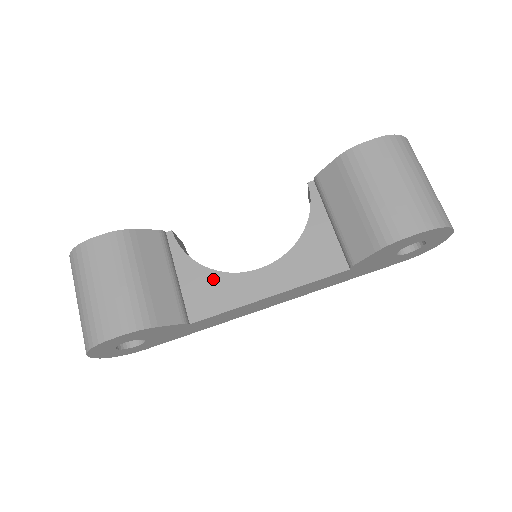
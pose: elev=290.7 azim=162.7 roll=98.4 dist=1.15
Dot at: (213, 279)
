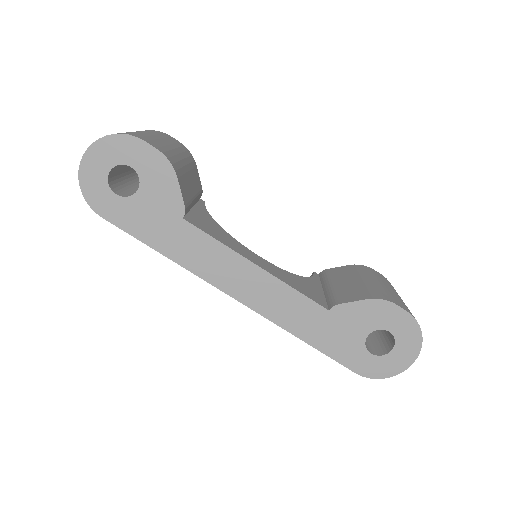
Dot at: (219, 229)
